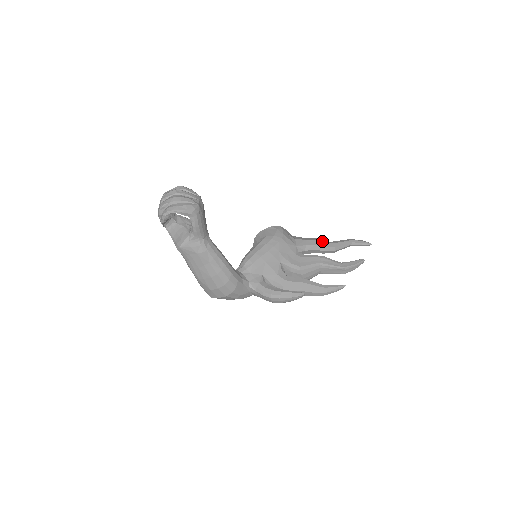
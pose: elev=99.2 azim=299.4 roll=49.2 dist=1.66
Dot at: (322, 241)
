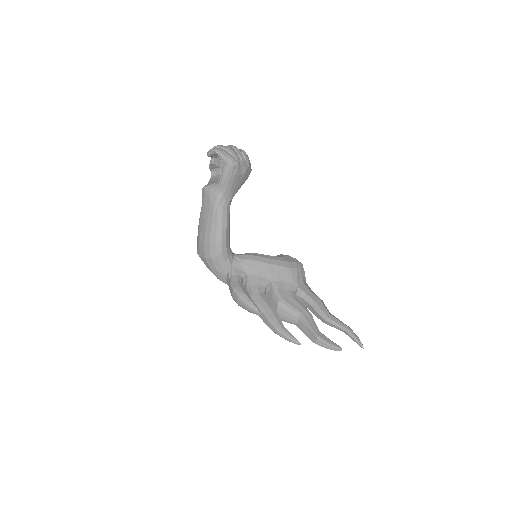
Dot at: (323, 304)
